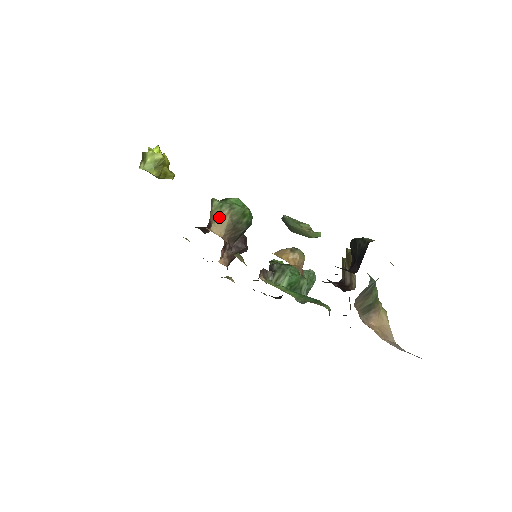
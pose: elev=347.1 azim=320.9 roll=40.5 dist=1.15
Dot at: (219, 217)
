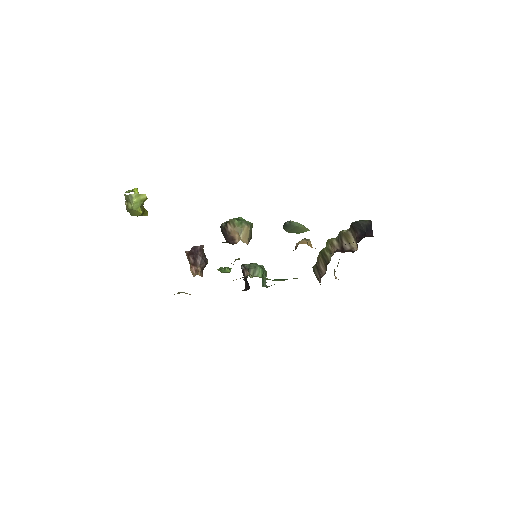
Dot at: (243, 231)
